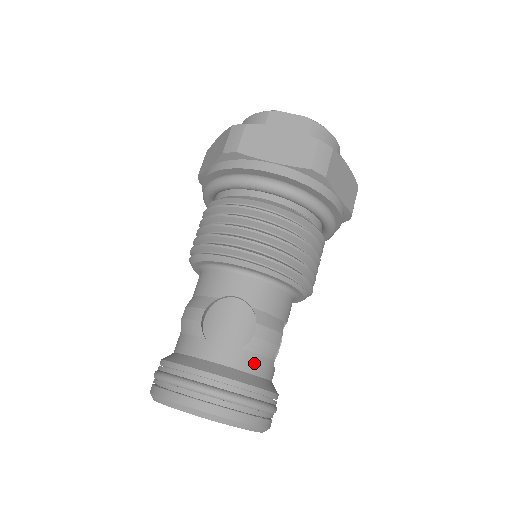
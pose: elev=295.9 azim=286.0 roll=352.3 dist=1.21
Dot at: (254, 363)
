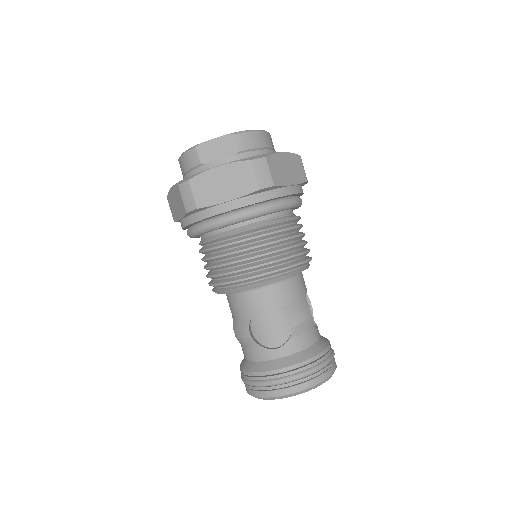
Dot at: (303, 341)
